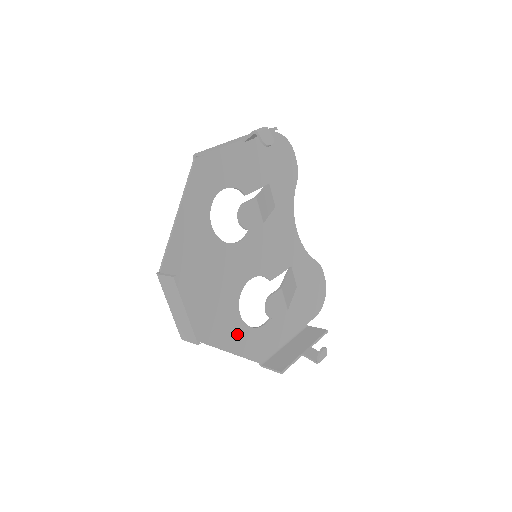
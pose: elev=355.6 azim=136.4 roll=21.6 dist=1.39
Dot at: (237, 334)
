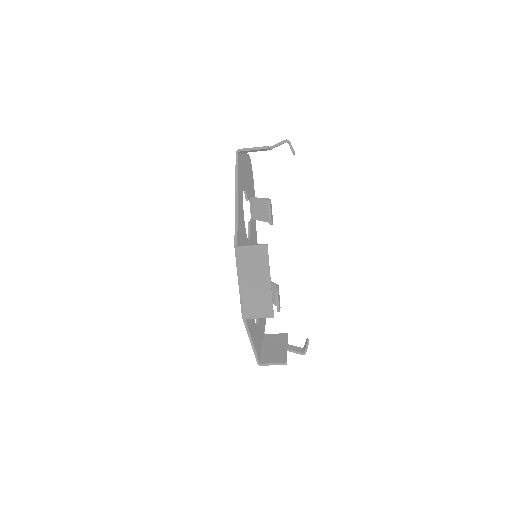
Dot at: (253, 327)
